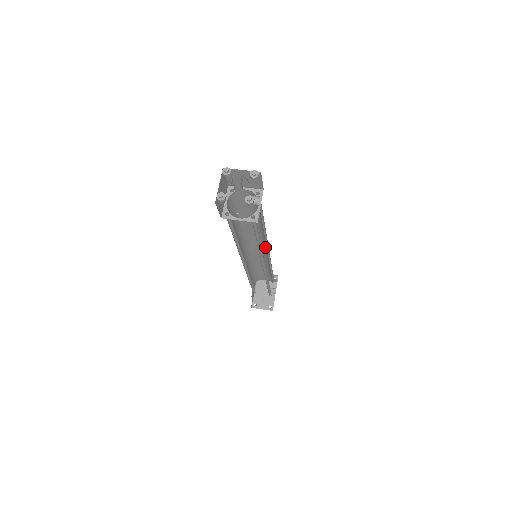
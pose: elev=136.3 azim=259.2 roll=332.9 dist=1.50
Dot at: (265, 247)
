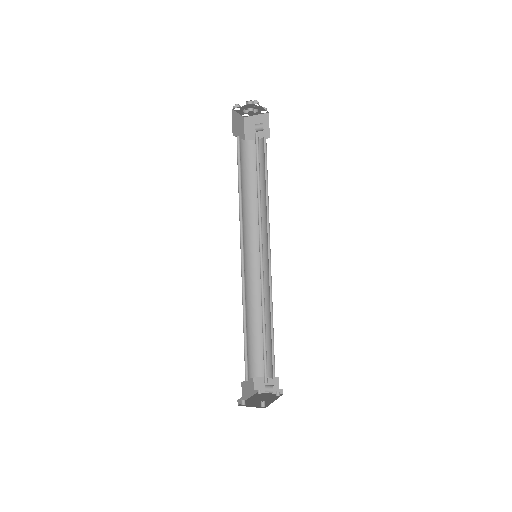
Dot at: (267, 250)
